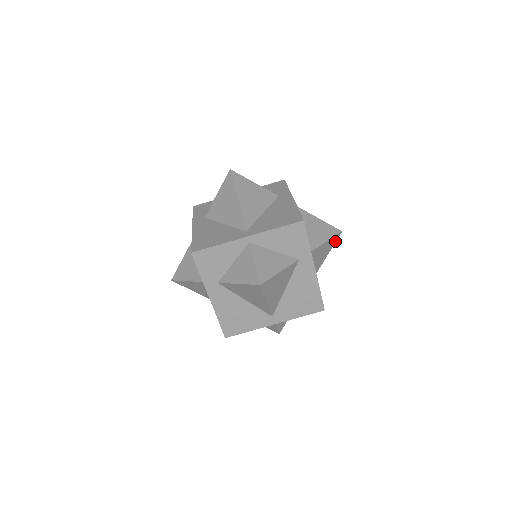
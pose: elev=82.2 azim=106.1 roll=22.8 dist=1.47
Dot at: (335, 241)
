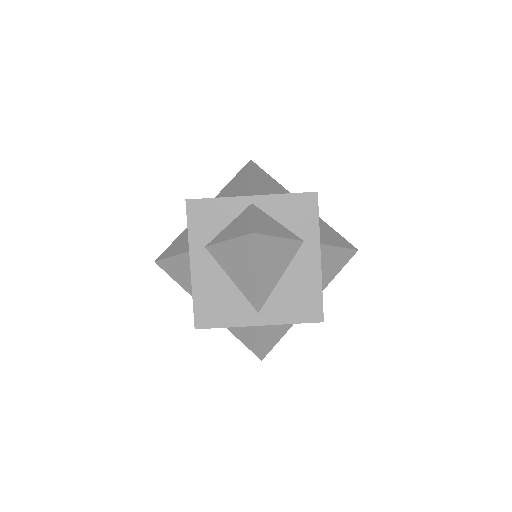
Dot at: occluded
